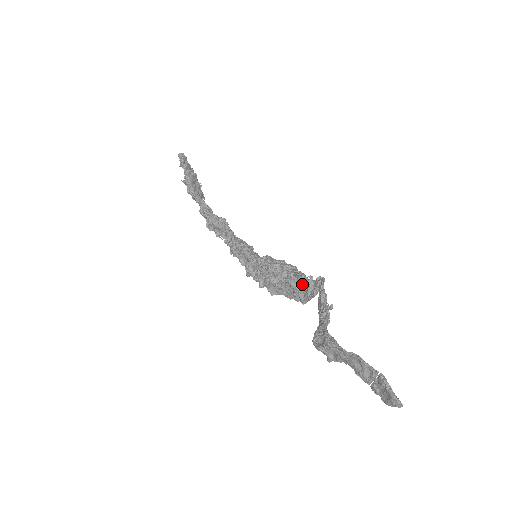
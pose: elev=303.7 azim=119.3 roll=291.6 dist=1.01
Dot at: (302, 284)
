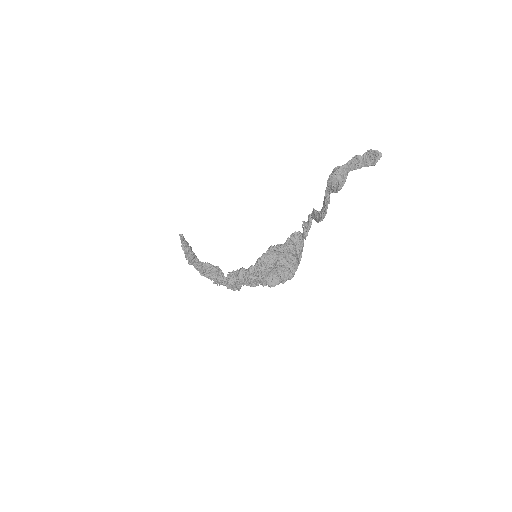
Dot at: (297, 238)
